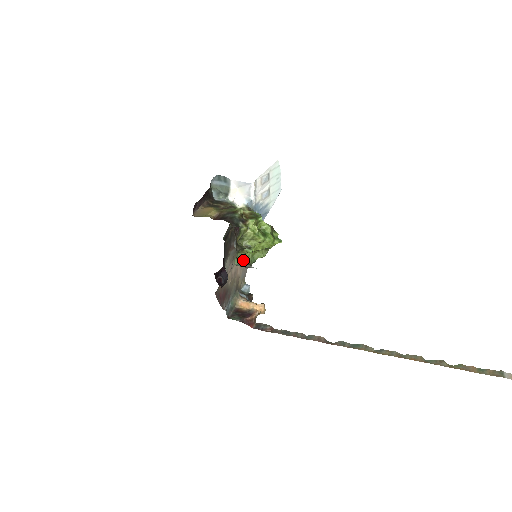
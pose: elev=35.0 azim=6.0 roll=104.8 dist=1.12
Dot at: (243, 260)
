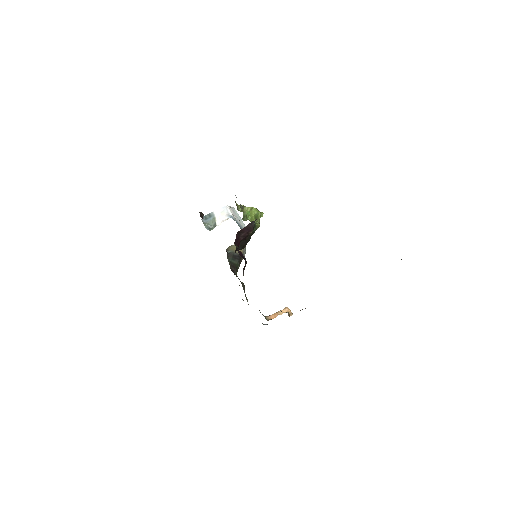
Dot at: occluded
